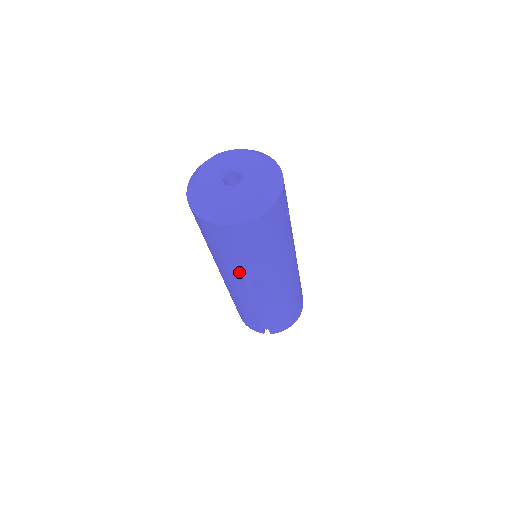
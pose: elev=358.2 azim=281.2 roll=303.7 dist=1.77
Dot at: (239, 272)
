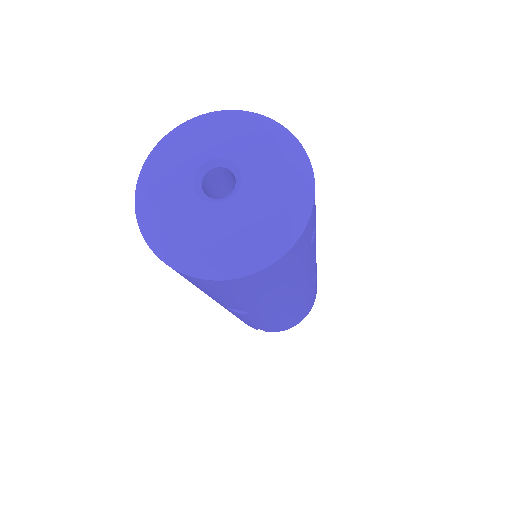
Dot at: (221, 302)
